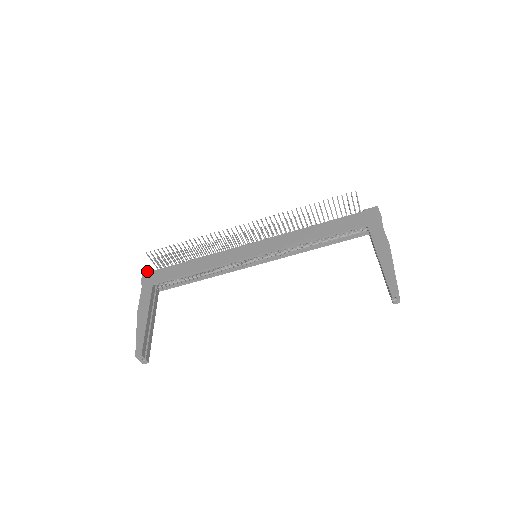
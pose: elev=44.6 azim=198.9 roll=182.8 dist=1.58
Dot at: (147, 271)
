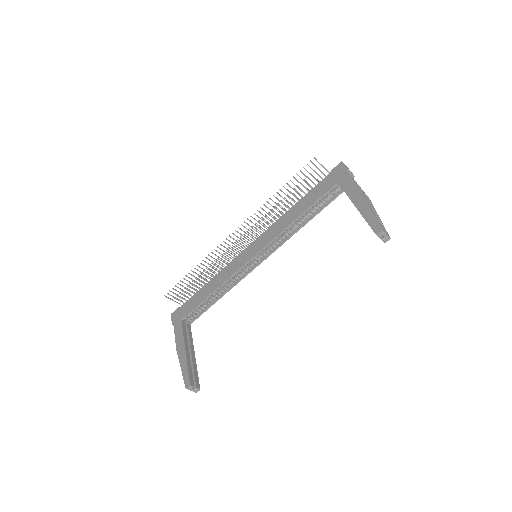
Dot at: (174, 311)
